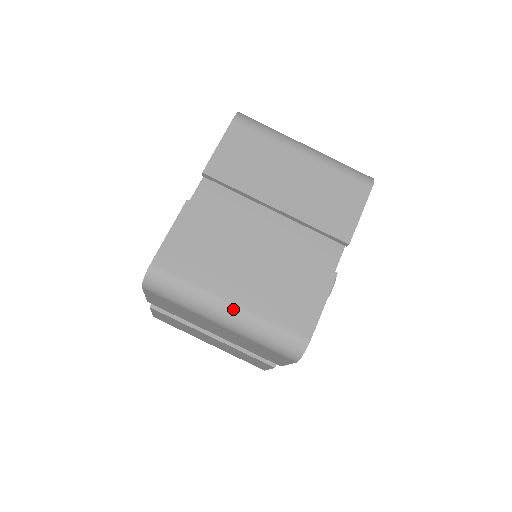
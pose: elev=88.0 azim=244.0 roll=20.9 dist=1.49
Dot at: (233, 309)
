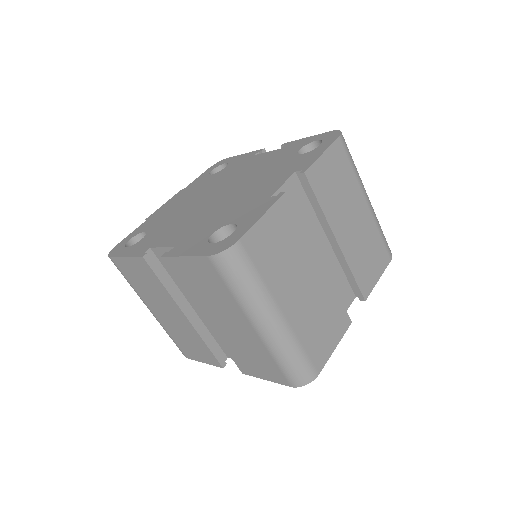
Dot at: (281, 321)
